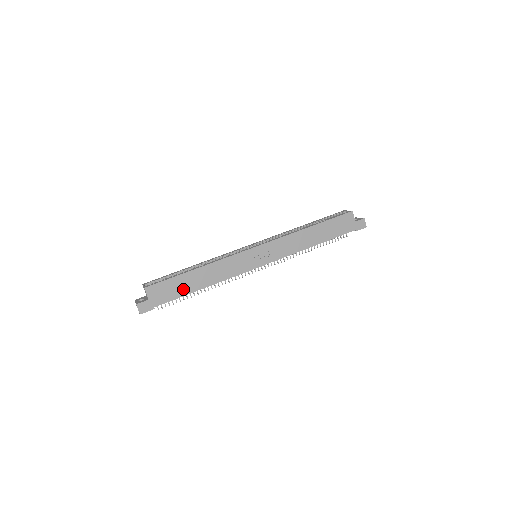
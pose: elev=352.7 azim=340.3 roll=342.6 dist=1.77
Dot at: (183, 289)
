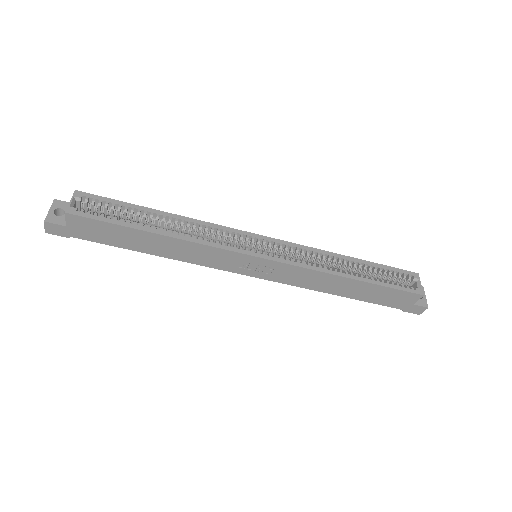
Dot at: (124, 241)
